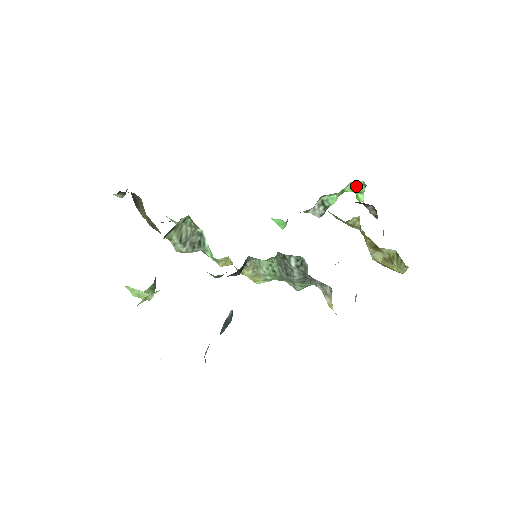
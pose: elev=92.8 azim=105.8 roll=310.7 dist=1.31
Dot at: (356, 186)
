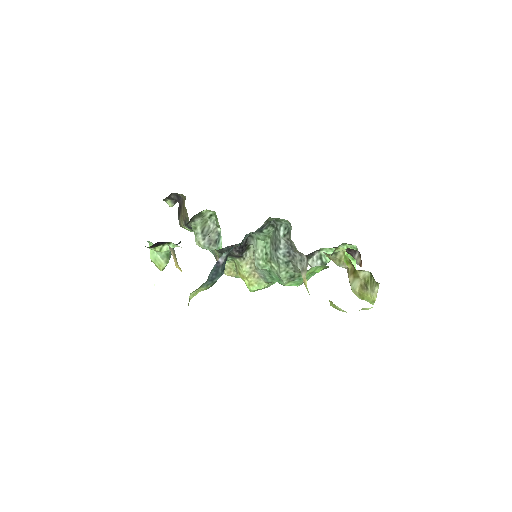
Dot at: occluded
